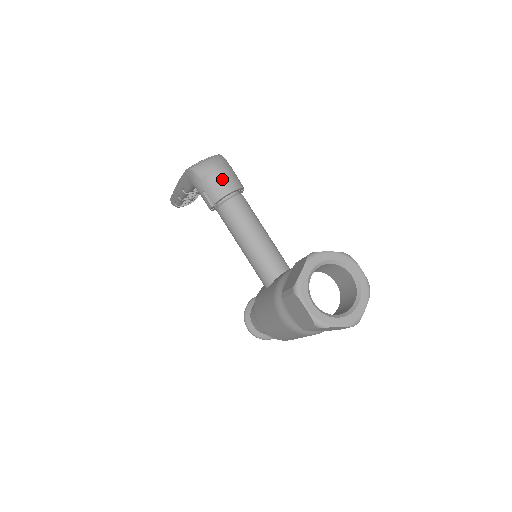
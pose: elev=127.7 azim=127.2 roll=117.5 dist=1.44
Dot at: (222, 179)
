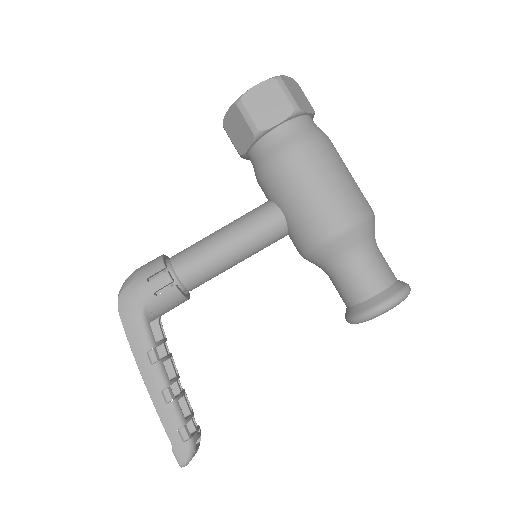
Dot at: occluded
